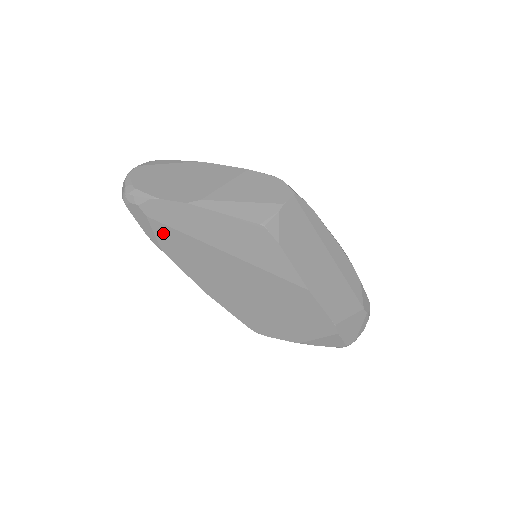
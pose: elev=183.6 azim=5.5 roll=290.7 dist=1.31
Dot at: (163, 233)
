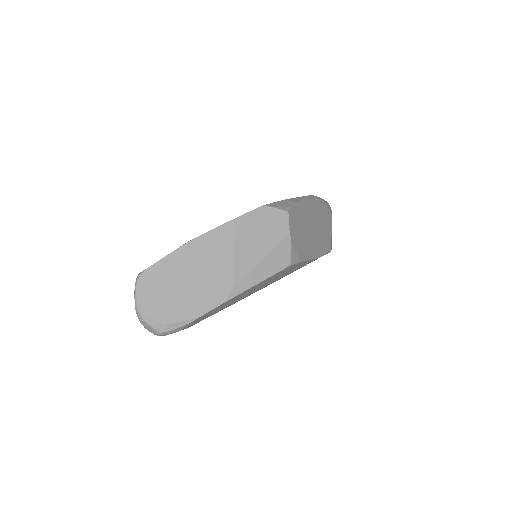
Dot at: occluded
